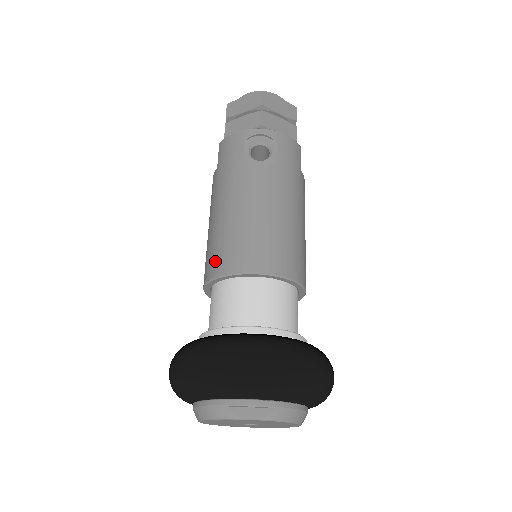
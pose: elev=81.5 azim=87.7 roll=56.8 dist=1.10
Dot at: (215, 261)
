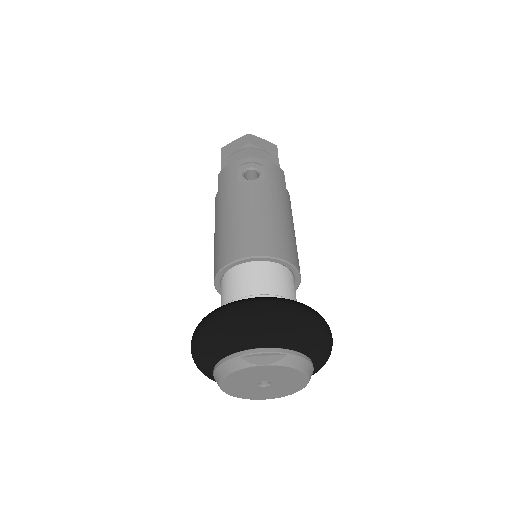
Dot at: (222, 255)
